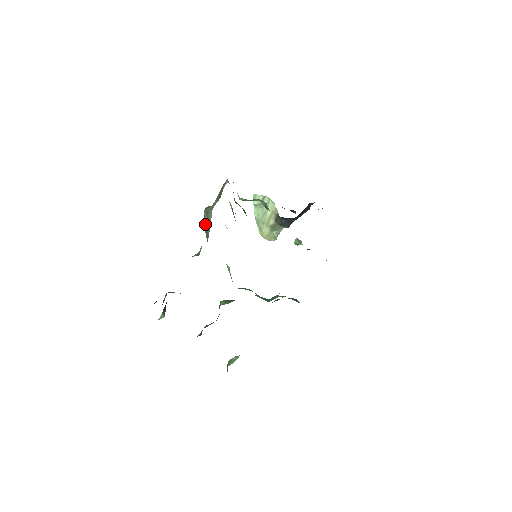
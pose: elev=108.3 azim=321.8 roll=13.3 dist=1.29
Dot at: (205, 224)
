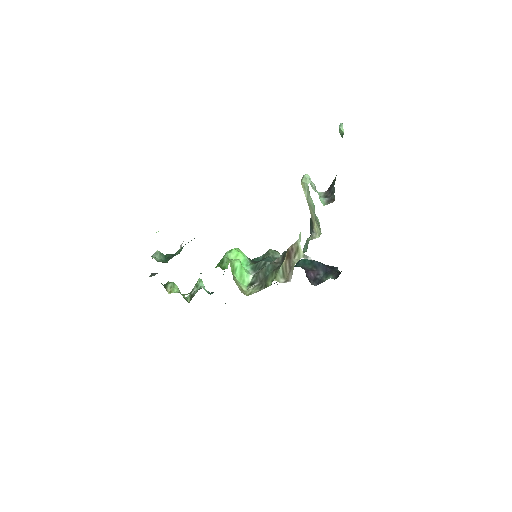
Dot at: occluded
